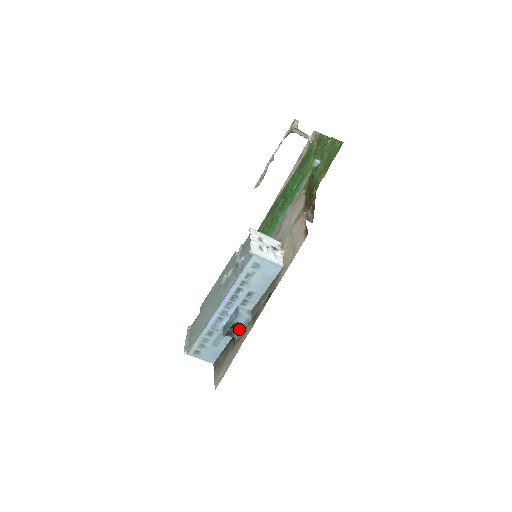
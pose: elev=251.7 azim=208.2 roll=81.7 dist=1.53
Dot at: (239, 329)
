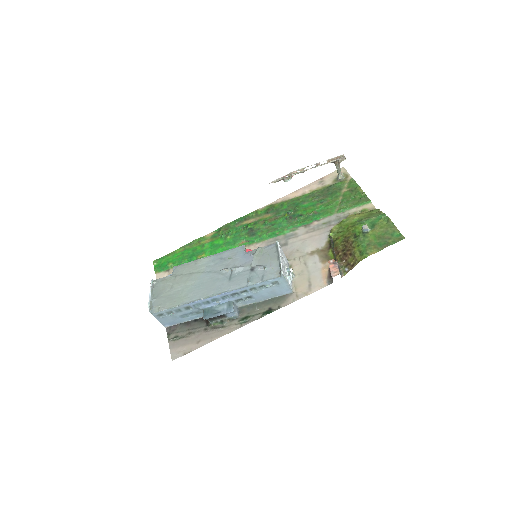
Dot at: (221, 319)
